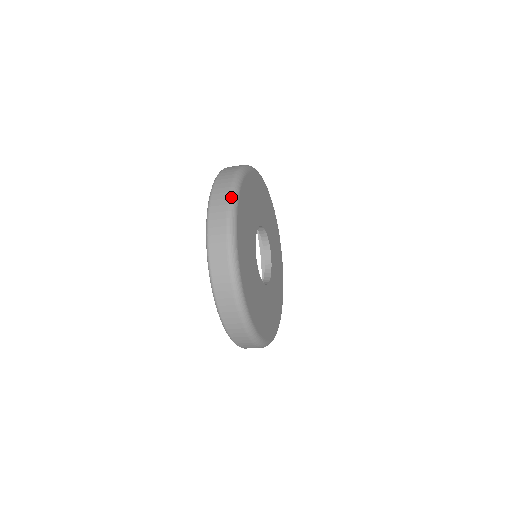
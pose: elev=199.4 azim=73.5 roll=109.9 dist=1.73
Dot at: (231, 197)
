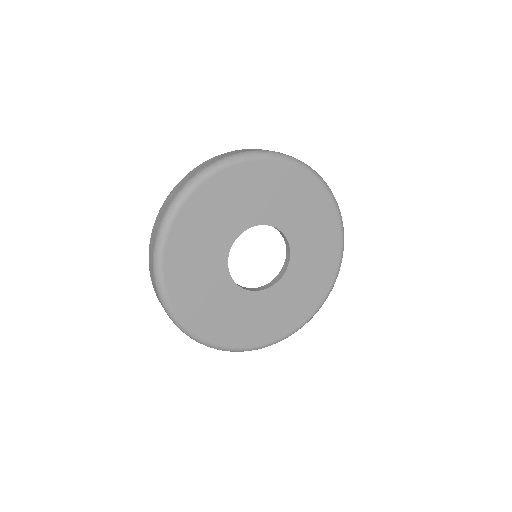
Dot at: (175, 198)
